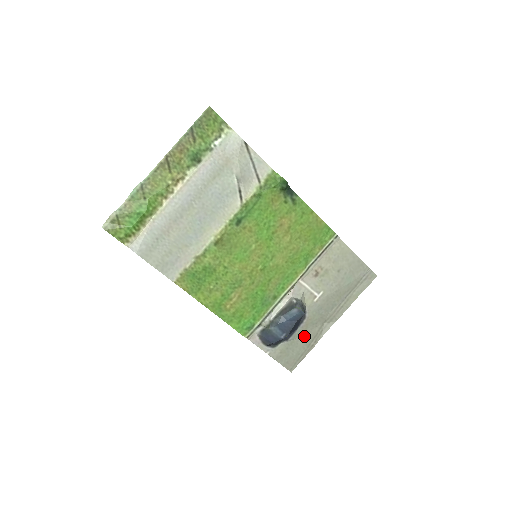
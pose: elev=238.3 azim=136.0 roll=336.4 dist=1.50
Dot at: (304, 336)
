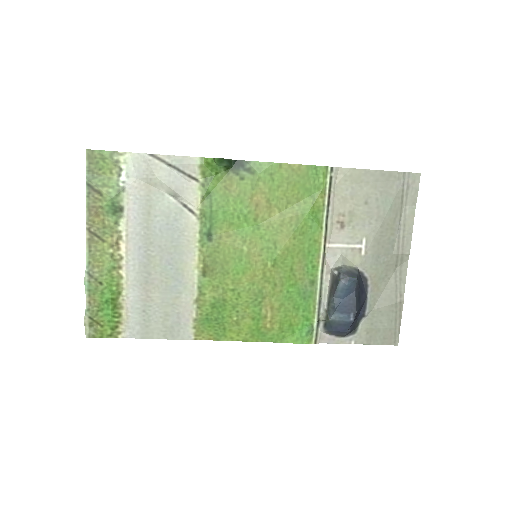
Dot at: (382, 298)
